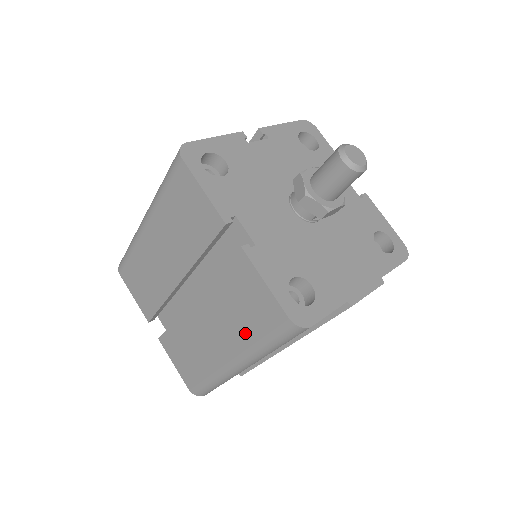
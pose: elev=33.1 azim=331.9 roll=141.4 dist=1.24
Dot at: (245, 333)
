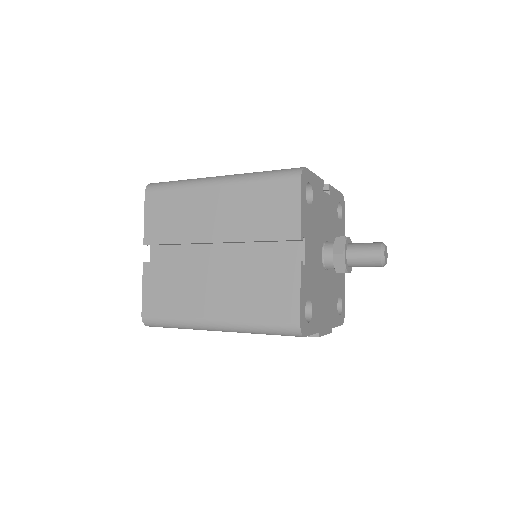
Dot at: (250, 311)
